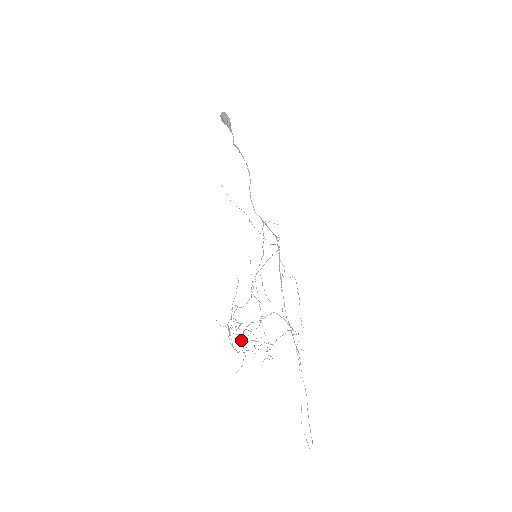
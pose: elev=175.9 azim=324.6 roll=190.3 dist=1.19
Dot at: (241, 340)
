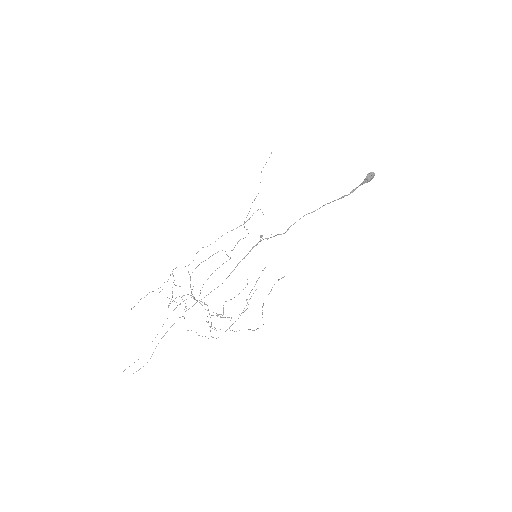
Dot at: occluded
